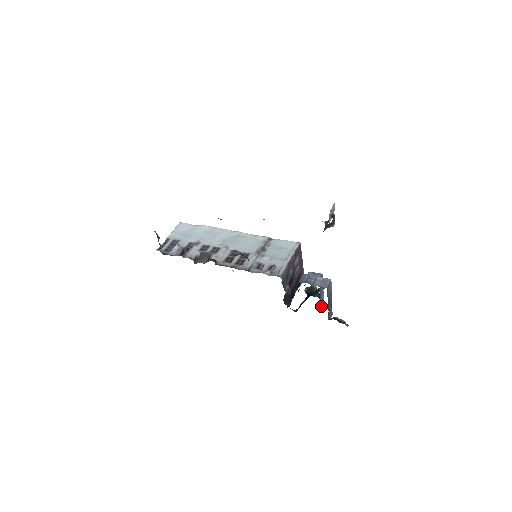
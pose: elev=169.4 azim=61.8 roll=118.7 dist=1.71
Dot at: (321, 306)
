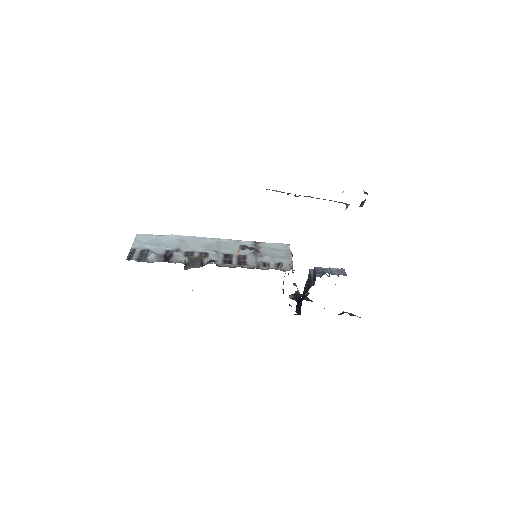
Dot at: occluded
